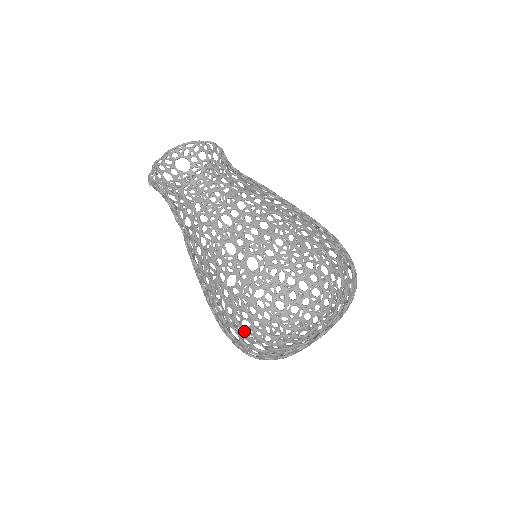
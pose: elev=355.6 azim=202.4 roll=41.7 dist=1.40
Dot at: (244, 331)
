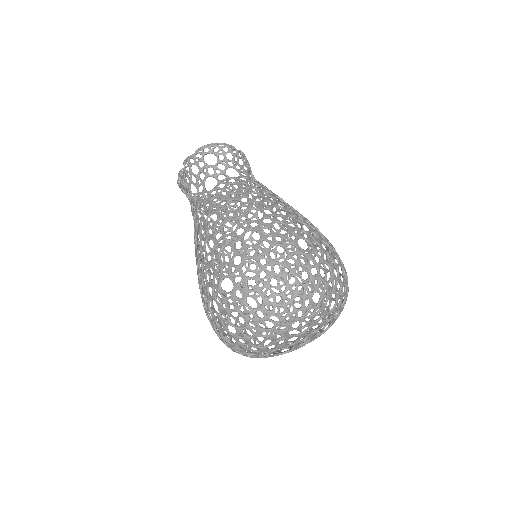
Dot at: (225, 301)
